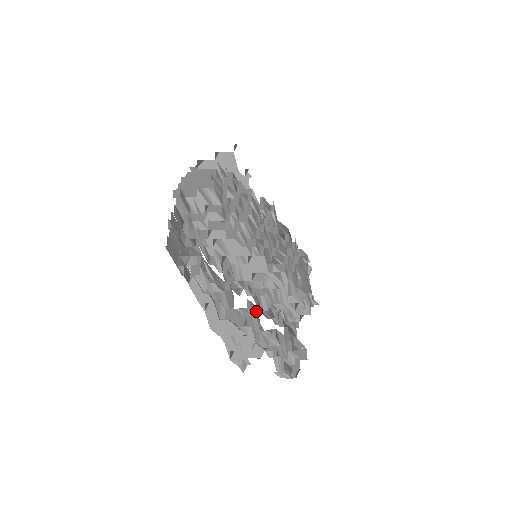
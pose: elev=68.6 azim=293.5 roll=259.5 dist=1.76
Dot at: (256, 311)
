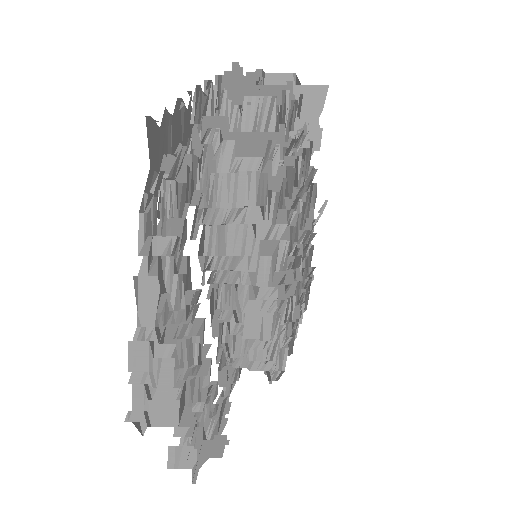
Dot at: occluded
